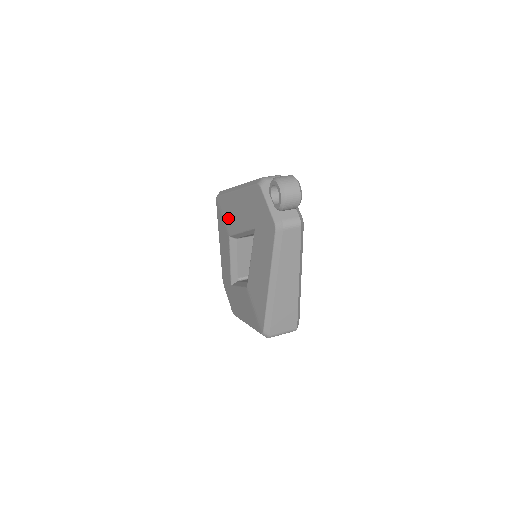
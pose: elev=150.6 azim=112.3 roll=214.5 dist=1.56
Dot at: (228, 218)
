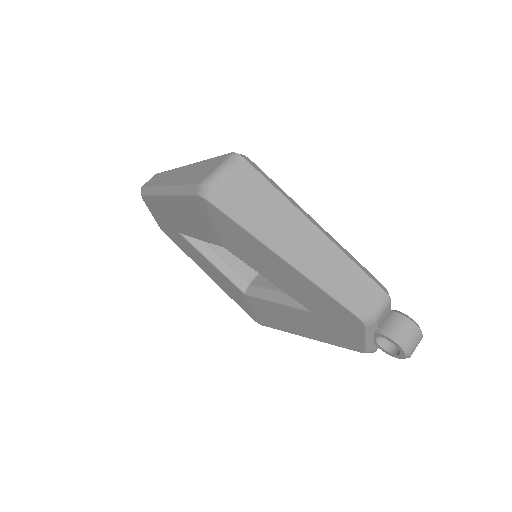
Dot at: (235, 244)
